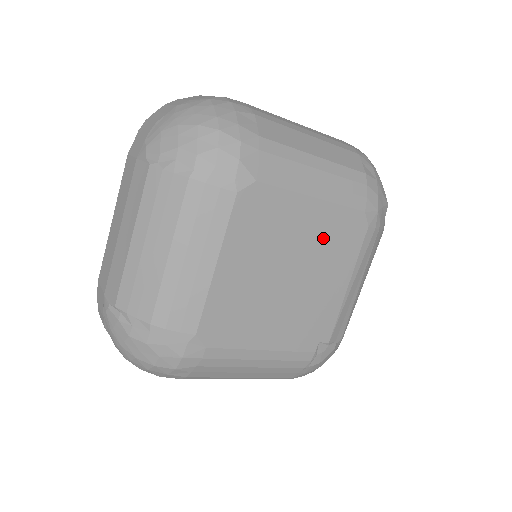
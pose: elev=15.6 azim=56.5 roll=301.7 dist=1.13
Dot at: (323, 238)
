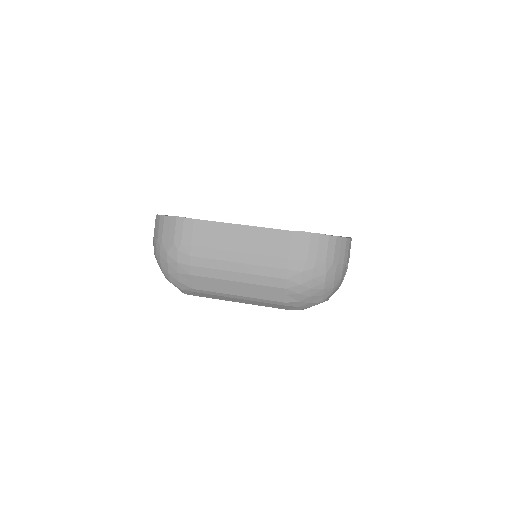
Dot at: occluded
